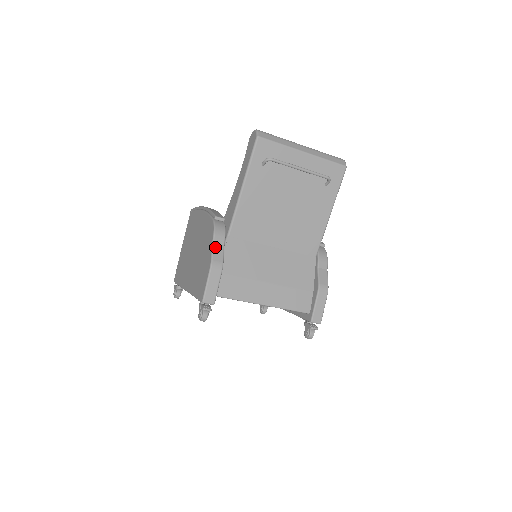
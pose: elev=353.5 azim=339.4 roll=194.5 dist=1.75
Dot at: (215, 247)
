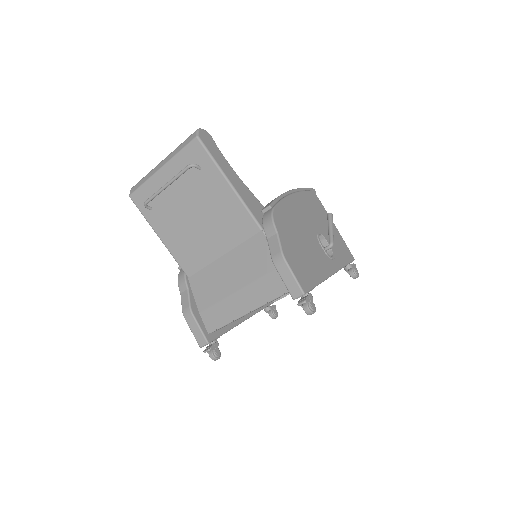
Dot at: (182, 296)
